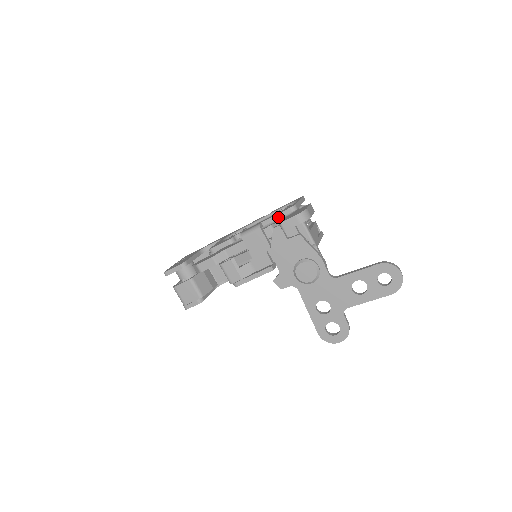
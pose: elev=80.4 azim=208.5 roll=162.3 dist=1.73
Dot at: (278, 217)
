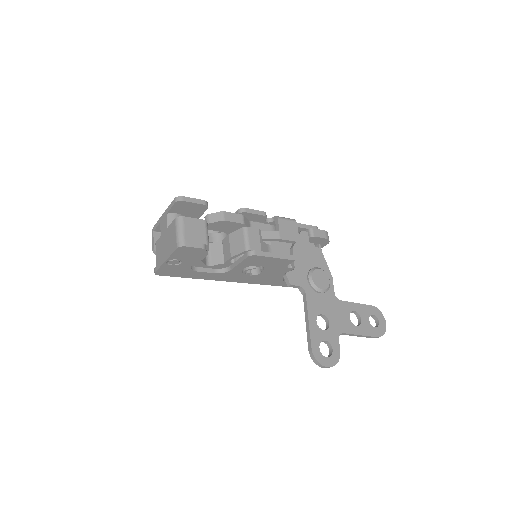
Dot at: (305, 227)
